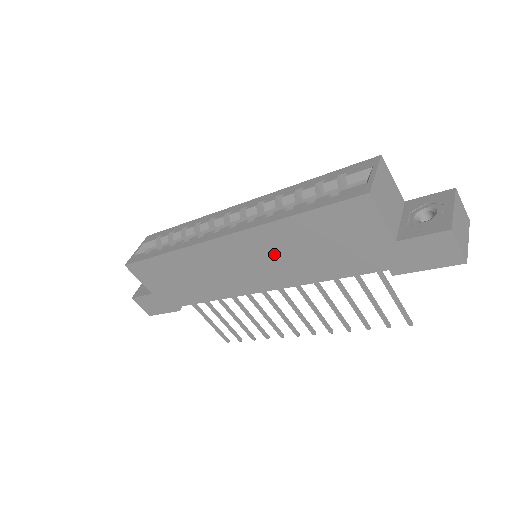
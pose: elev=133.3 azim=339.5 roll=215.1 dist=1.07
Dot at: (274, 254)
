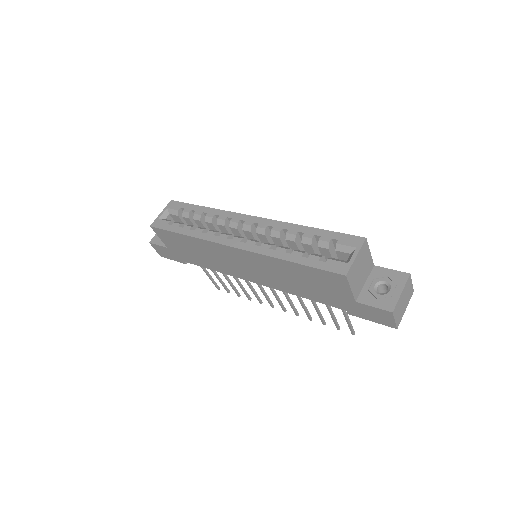
Dot at: (270, 271)
